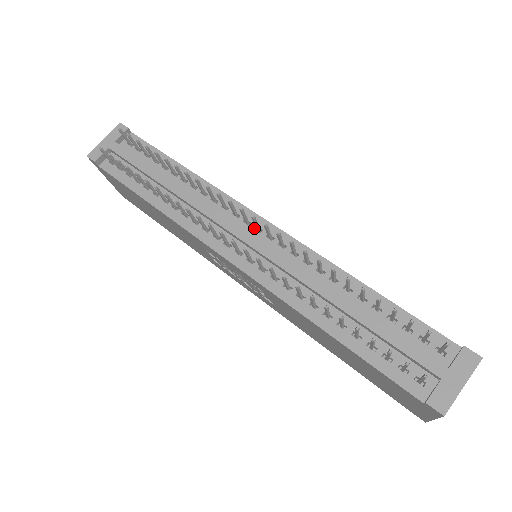
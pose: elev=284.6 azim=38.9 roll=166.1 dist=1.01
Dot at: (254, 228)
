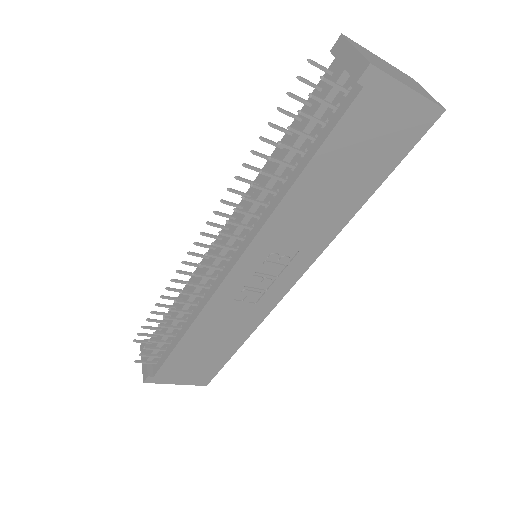
Dot at: occluded
